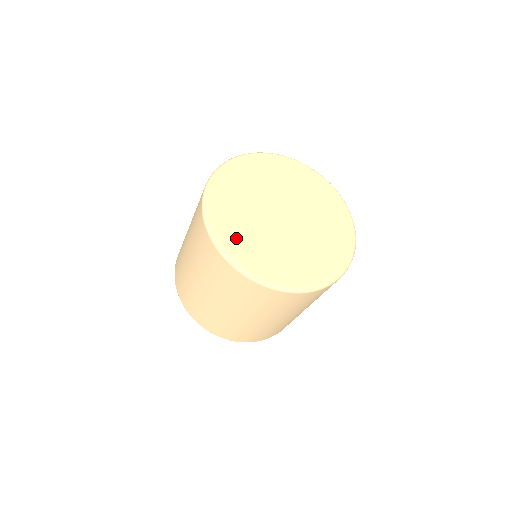
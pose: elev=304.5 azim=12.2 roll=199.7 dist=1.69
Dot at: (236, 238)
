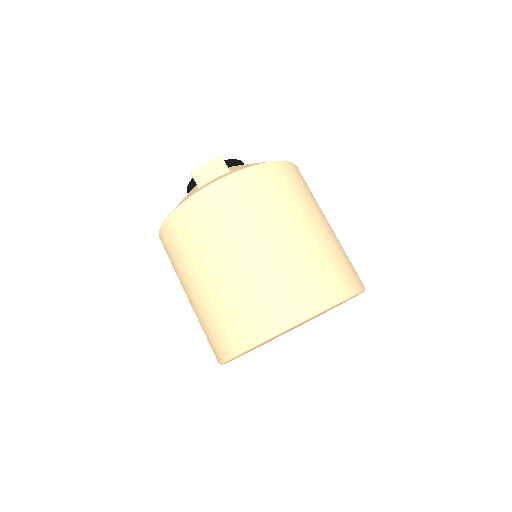
Dot at: occluded
